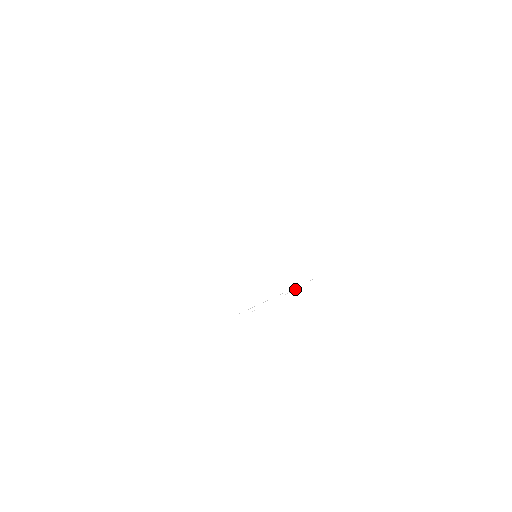
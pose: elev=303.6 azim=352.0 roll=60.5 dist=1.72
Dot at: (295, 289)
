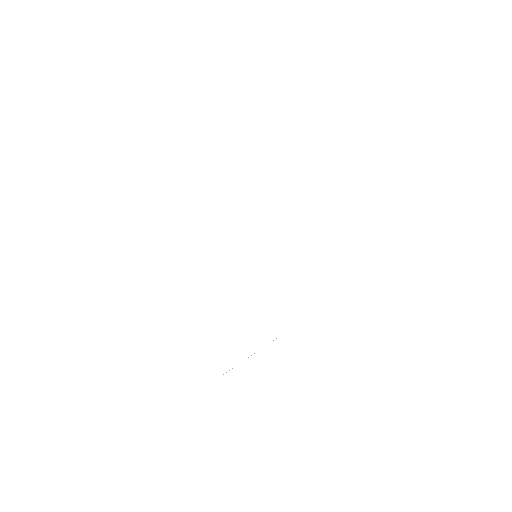
Dot at: occluded
